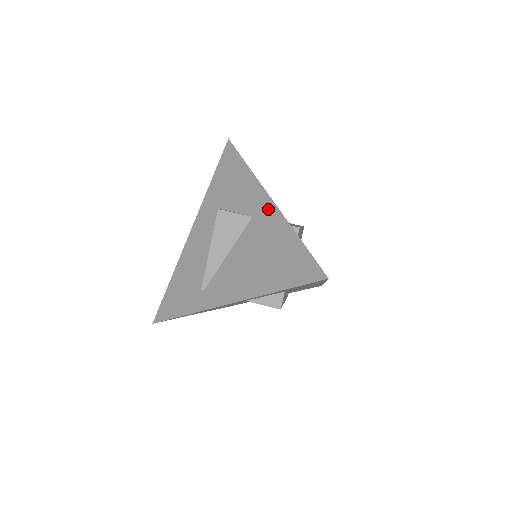
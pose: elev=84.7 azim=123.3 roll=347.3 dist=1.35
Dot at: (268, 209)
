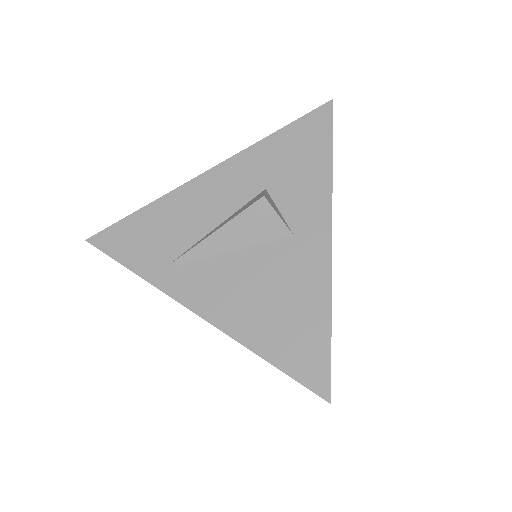
Dot at: (319, 247)
